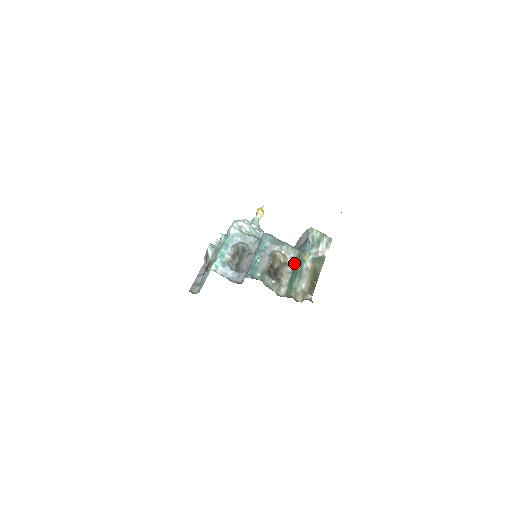
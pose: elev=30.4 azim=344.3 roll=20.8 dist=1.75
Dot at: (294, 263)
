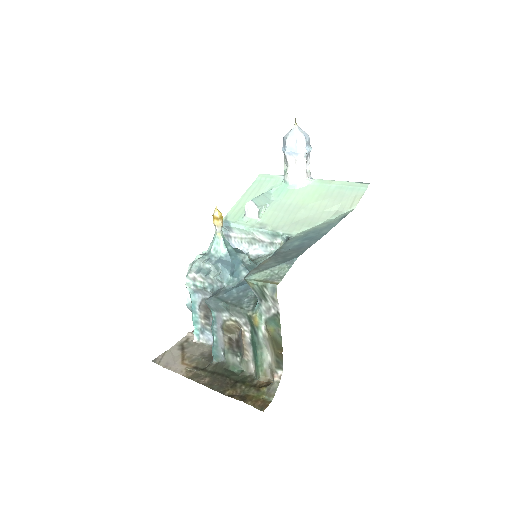
Dot at: (249, 331)
